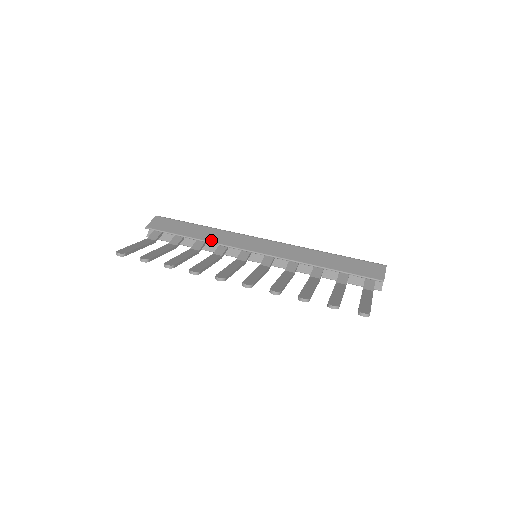
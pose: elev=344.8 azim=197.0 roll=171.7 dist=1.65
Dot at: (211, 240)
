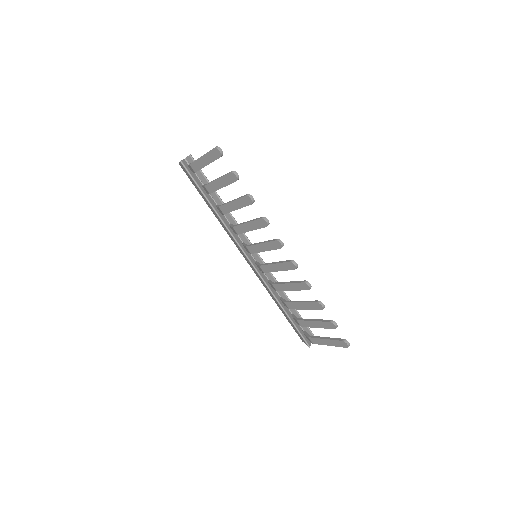
Dot at: occluded
